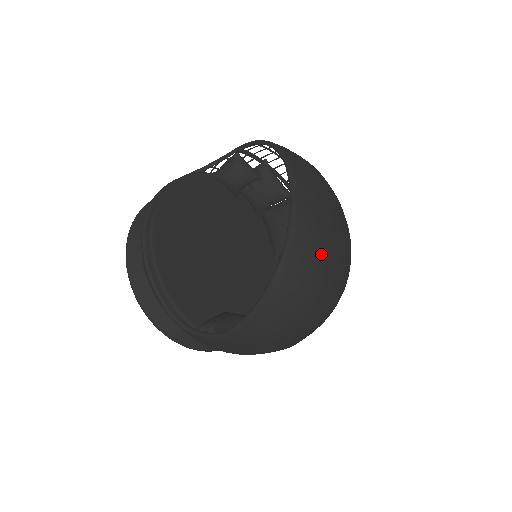
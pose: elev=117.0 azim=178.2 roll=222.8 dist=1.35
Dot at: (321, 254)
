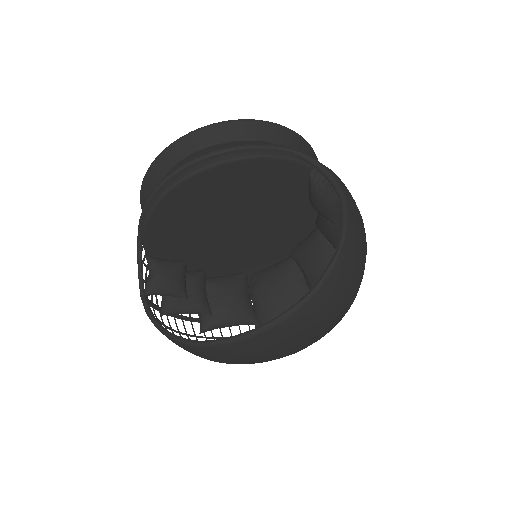
Dot at: (234, 361)
